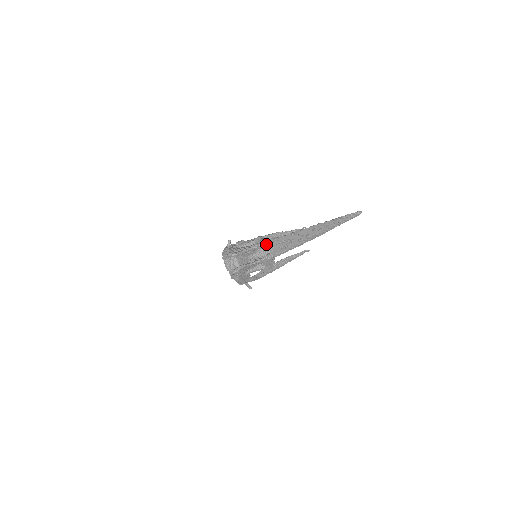
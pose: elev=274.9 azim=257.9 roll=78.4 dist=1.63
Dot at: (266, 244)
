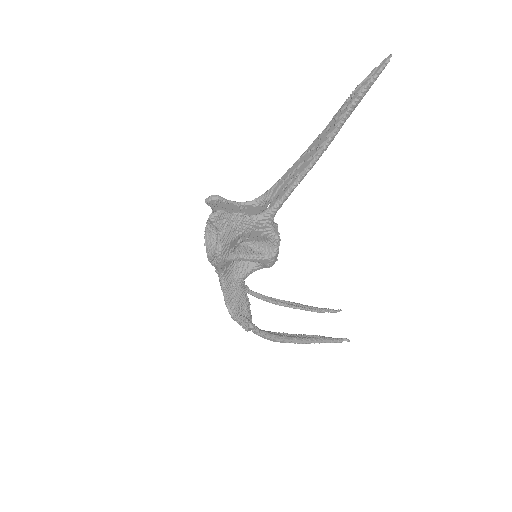
Dot at: (264, 195)
